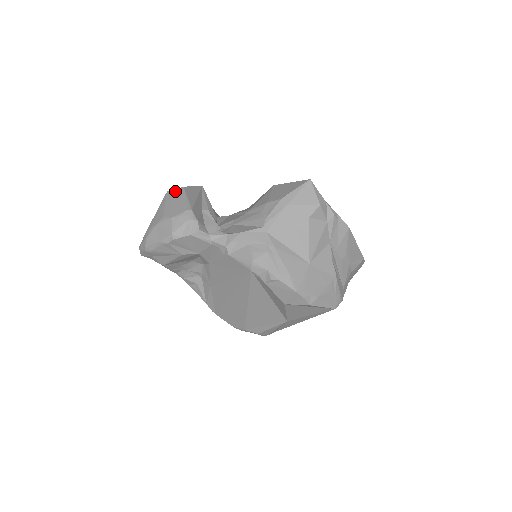
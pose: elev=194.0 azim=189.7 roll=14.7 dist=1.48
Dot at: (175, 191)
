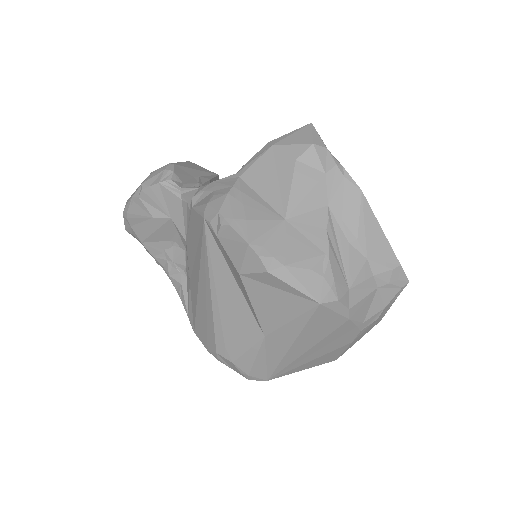
Dot at: occluded
